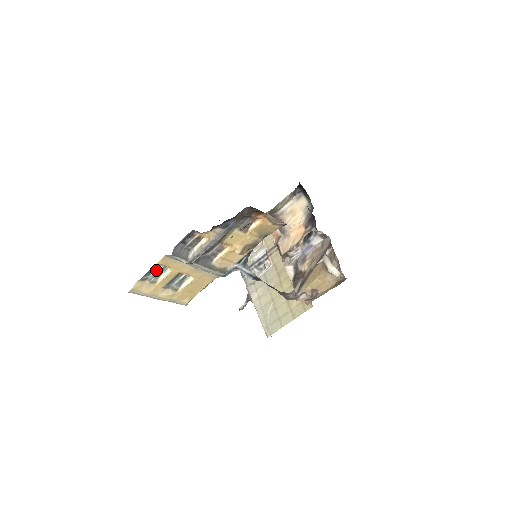
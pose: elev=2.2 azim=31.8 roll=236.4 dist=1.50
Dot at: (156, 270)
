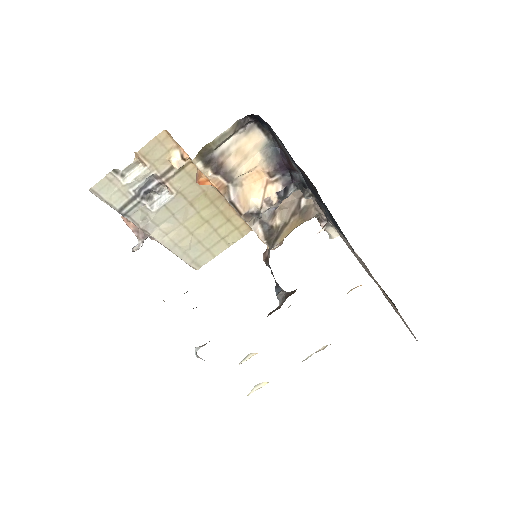
Dot at: occluded
